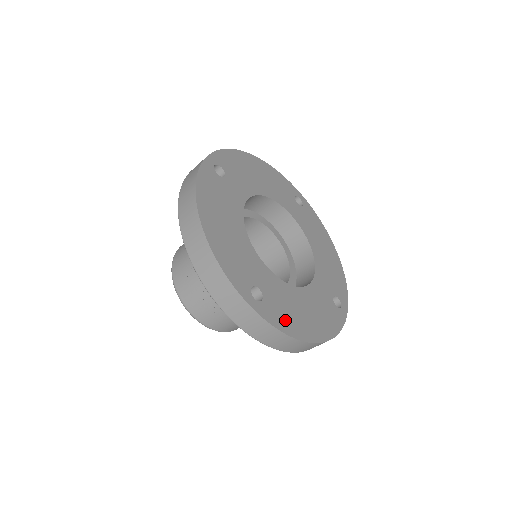
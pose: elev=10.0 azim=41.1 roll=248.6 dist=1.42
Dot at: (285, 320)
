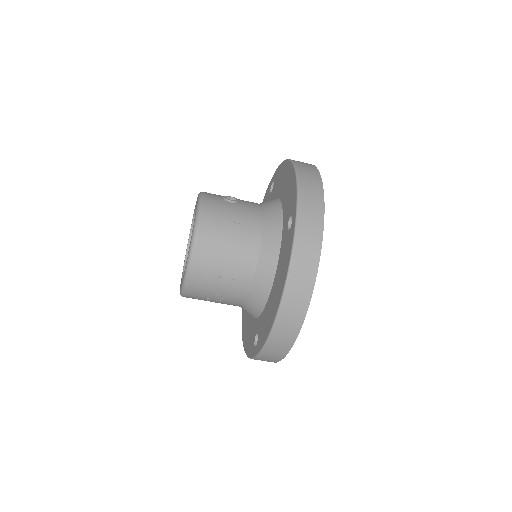
Dot at: occluded
